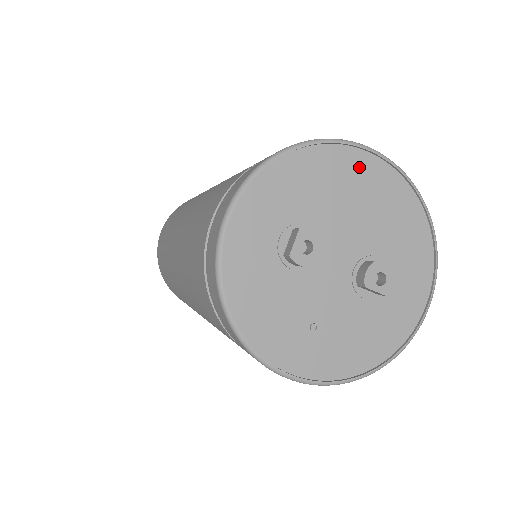
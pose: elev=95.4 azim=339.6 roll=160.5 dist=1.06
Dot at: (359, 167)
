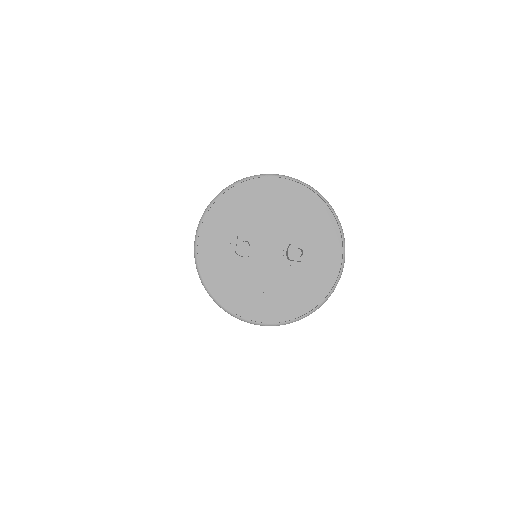
Dot at: (272, 188)
